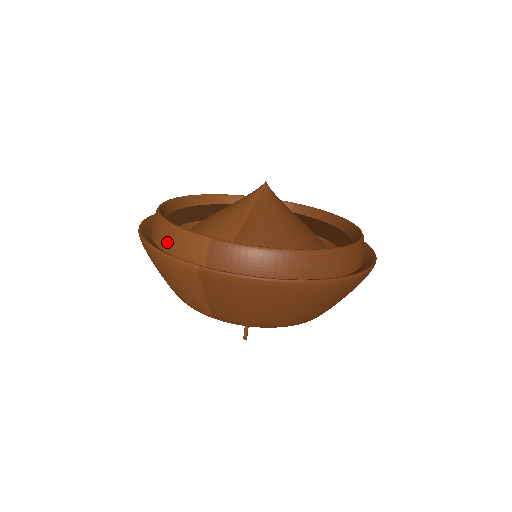
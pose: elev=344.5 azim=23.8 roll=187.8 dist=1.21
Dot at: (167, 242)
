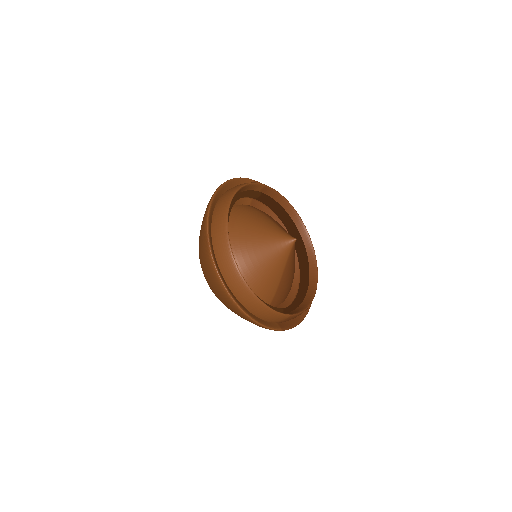
Dot at: (260, 314)
